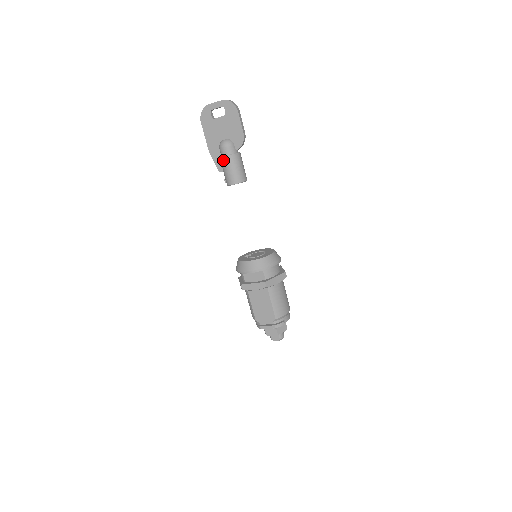
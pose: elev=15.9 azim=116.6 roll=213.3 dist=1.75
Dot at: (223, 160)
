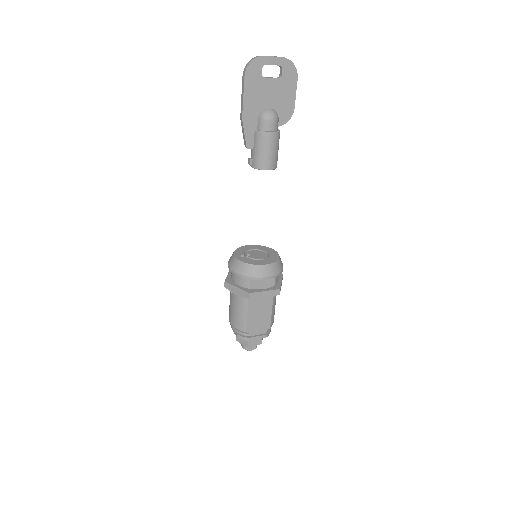
Dot at: (267, 136)
